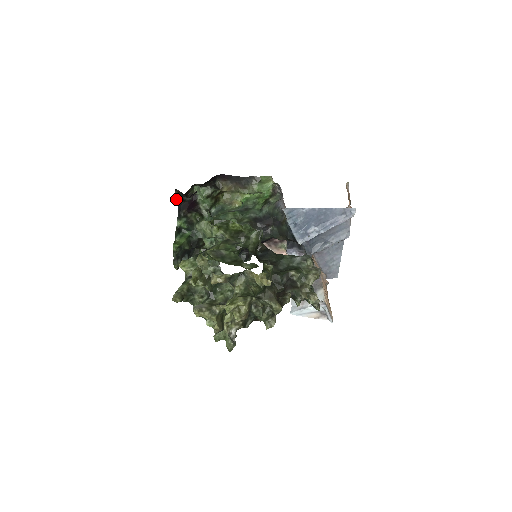
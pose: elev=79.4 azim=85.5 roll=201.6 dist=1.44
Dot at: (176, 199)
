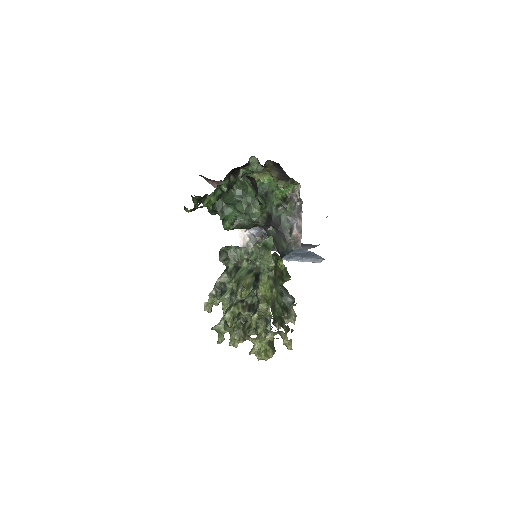
Dot at: occluded
